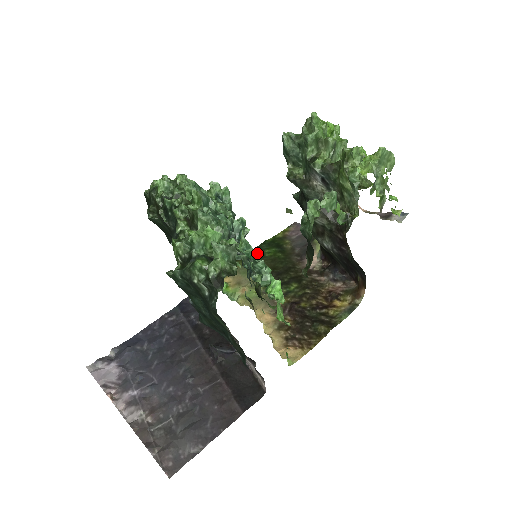
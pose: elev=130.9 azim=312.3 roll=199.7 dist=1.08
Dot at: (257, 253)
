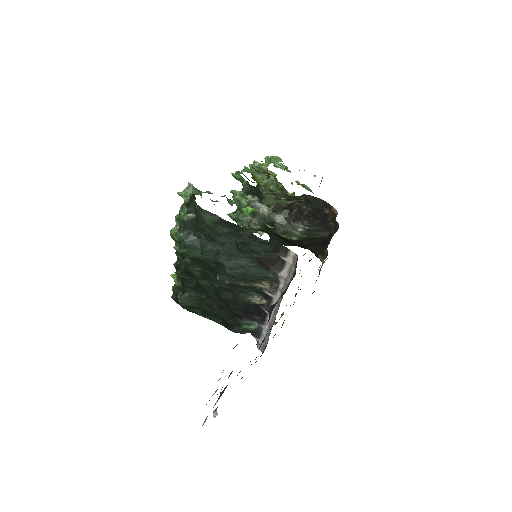
Dot at: occluded
